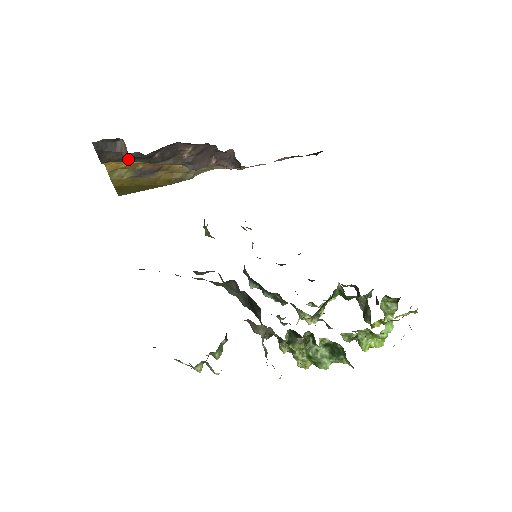
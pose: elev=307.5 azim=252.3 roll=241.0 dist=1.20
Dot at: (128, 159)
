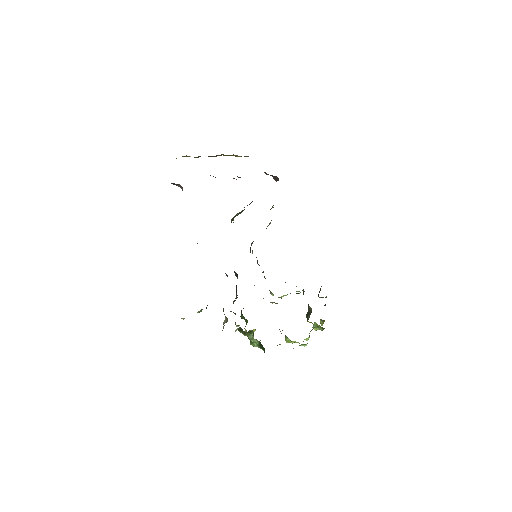
Dot at: occluded
